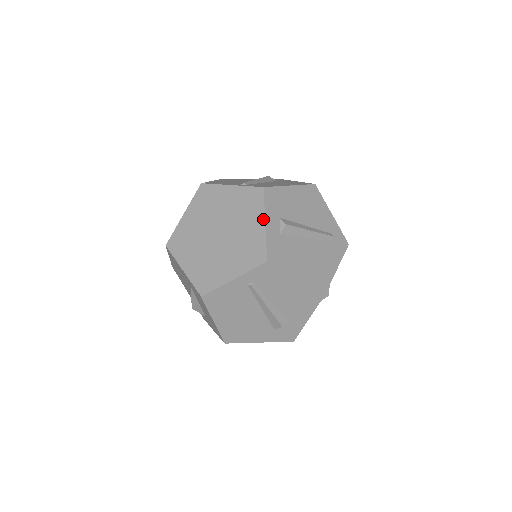
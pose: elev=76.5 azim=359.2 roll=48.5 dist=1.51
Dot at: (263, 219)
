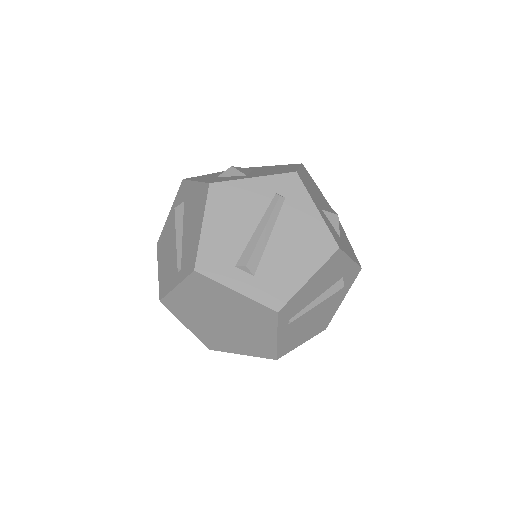
Dot at: (230, 291)
